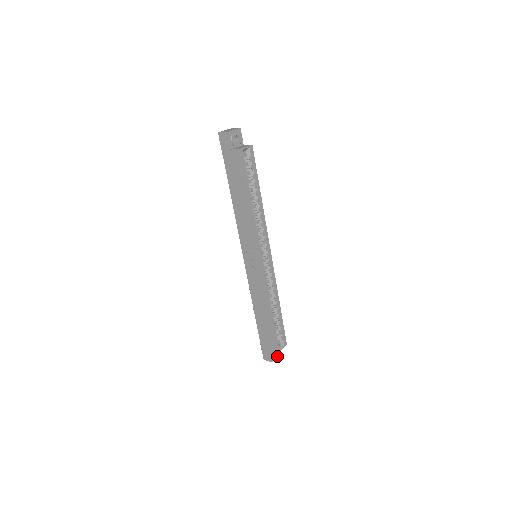
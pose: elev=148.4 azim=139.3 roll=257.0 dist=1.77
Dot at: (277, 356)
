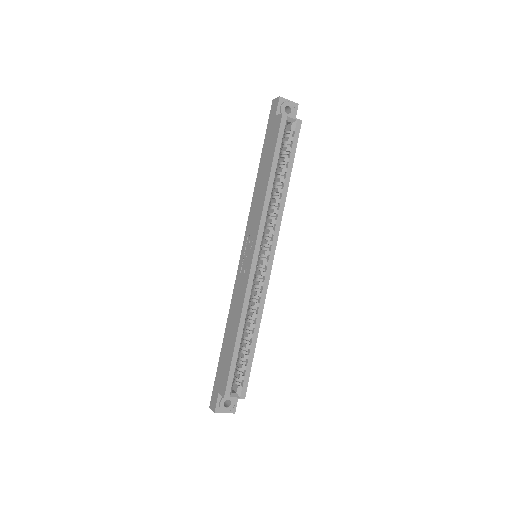
Dot at: (227, 410)
